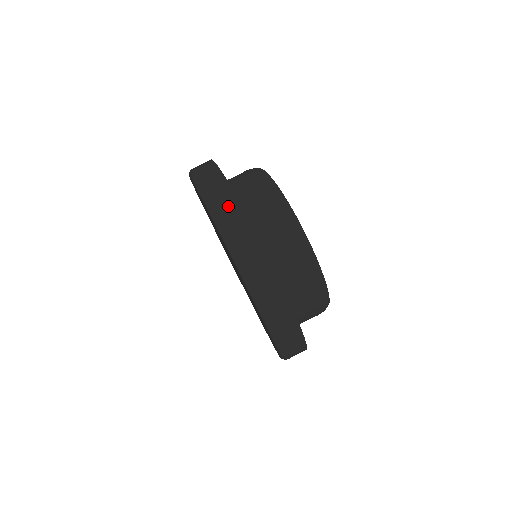
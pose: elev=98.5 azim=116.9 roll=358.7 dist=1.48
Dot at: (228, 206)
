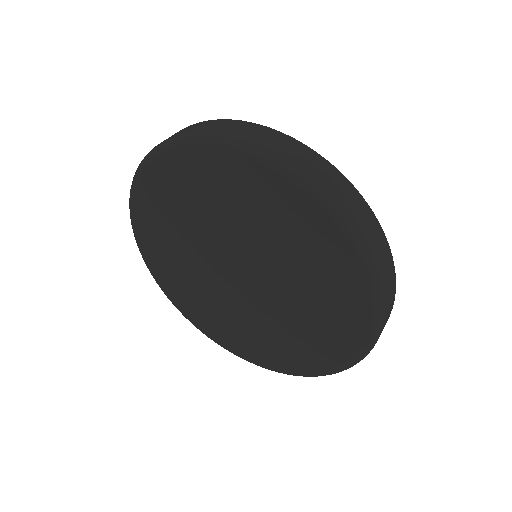
Dot at: (247, 129)
